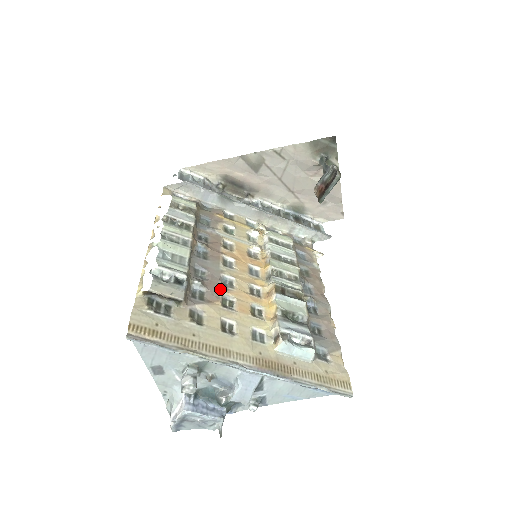
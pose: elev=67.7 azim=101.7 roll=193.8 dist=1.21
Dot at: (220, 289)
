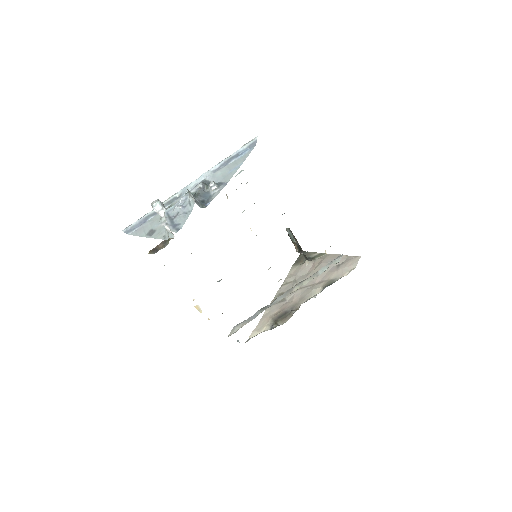
Dot at: occluded
